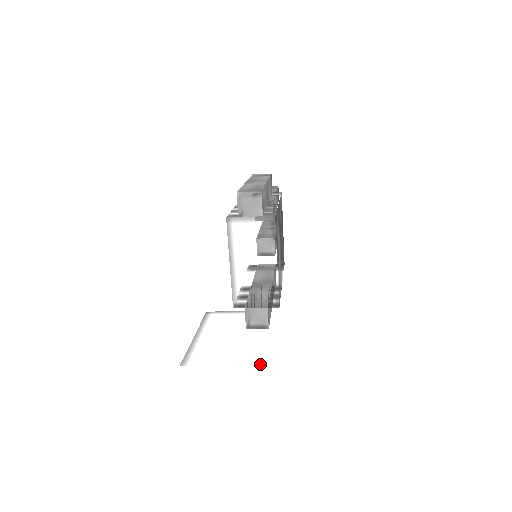
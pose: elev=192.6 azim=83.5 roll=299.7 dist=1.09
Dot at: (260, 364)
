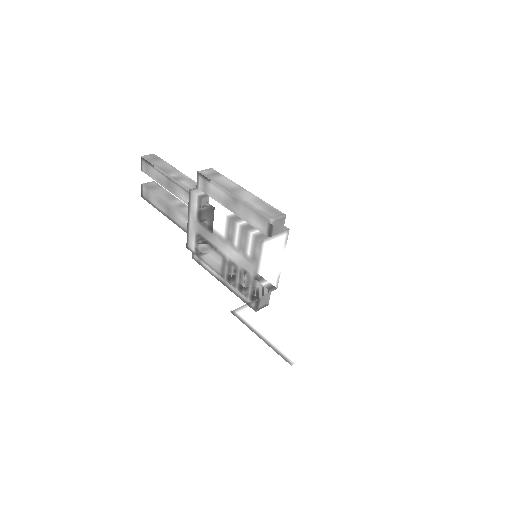
Dot at: (329, 339)
